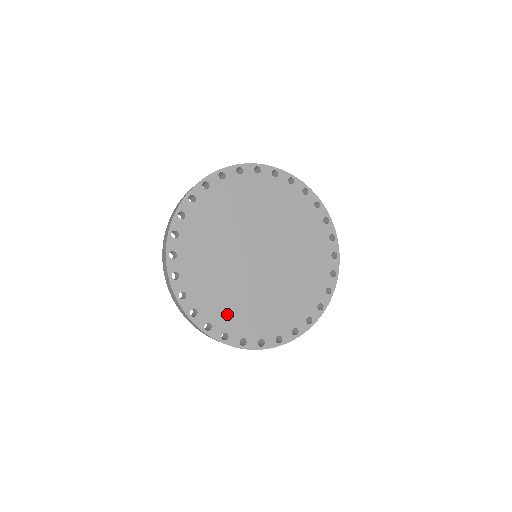
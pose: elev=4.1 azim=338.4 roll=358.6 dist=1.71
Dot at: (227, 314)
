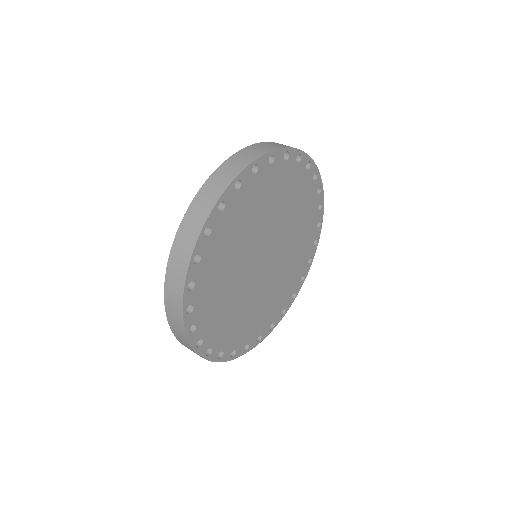
Dot at: (210, 305)
